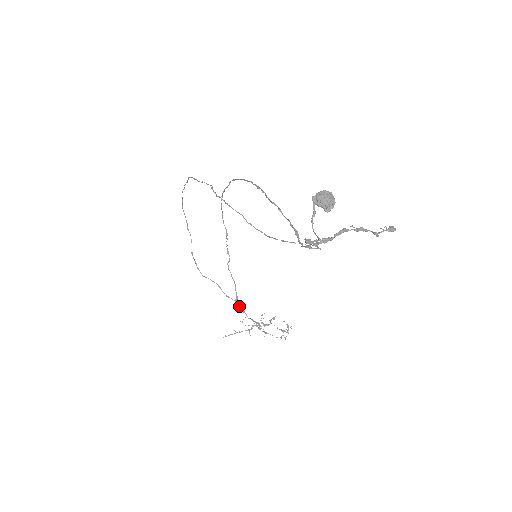
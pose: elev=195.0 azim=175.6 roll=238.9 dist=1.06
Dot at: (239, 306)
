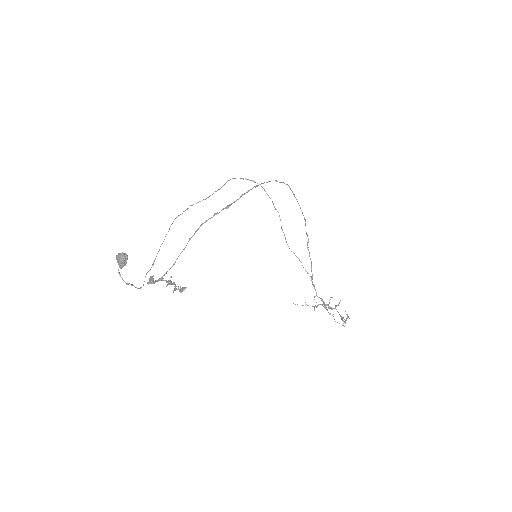
Dot at: occluded
